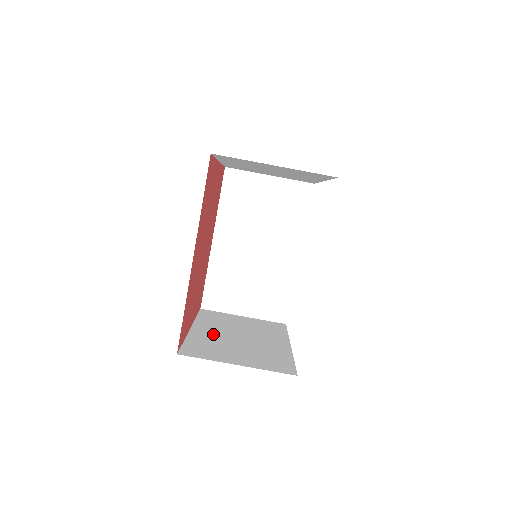
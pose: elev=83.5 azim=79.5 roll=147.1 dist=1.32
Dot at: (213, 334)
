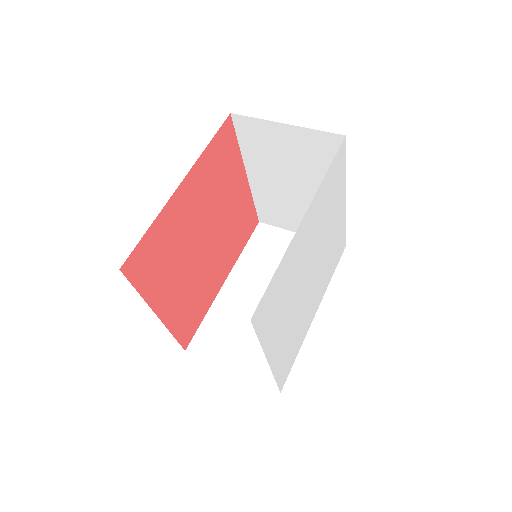
Dot at: occluded
